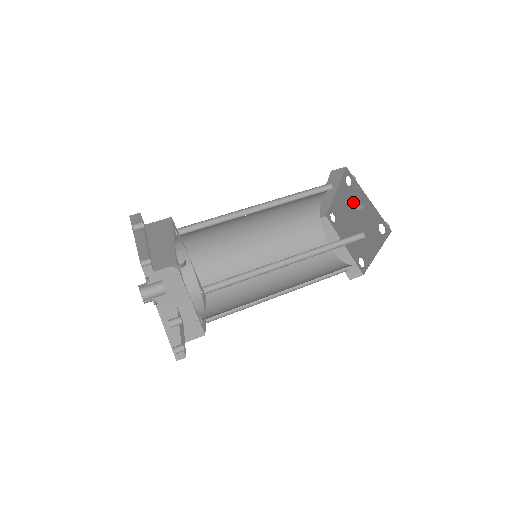
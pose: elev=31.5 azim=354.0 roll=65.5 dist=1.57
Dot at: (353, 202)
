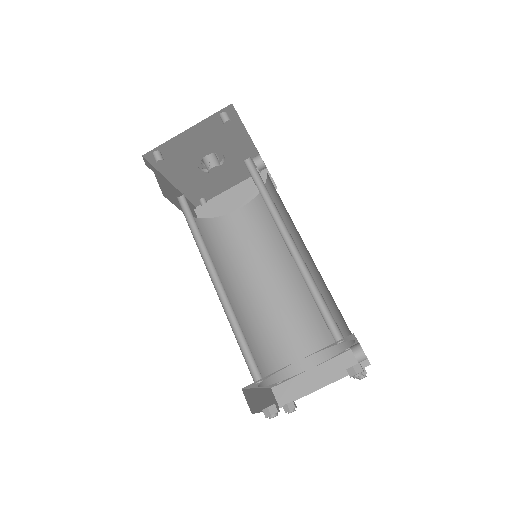
Dot at: (356, 344)
